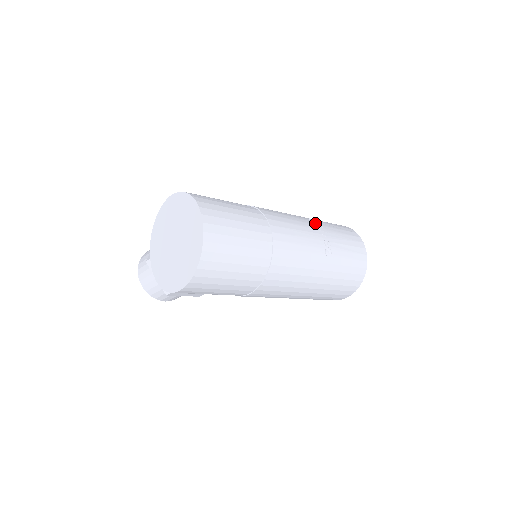
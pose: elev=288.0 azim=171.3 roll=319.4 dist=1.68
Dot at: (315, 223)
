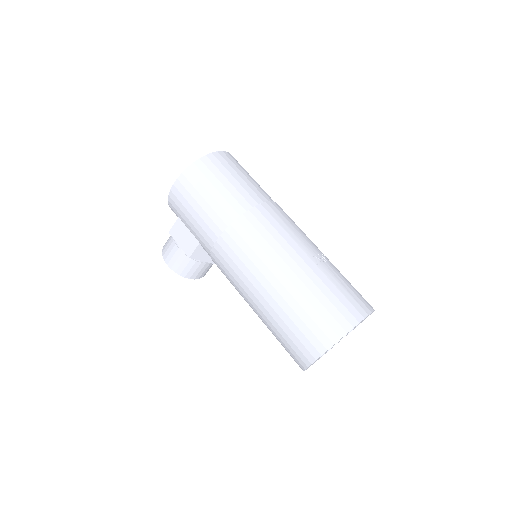
Dot at: occluded
